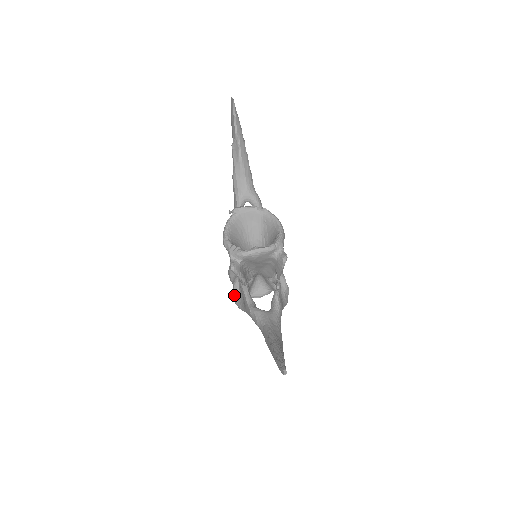
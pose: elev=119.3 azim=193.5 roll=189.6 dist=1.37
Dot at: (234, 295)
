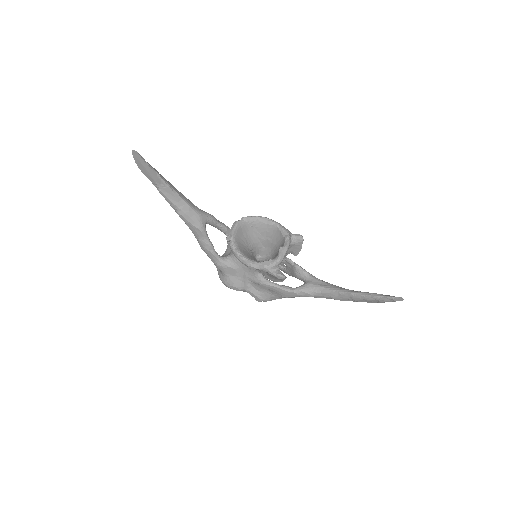
Dot at: (254, 297)
